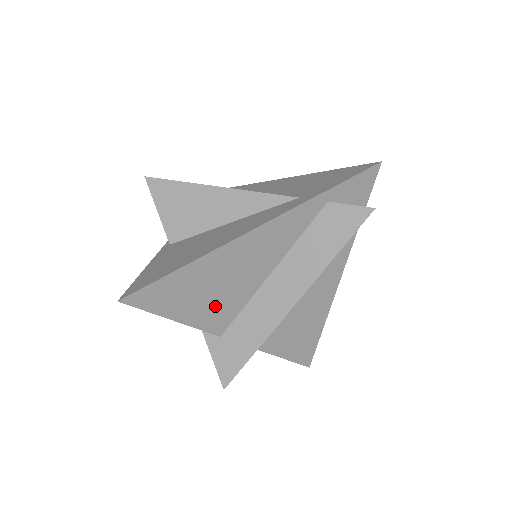
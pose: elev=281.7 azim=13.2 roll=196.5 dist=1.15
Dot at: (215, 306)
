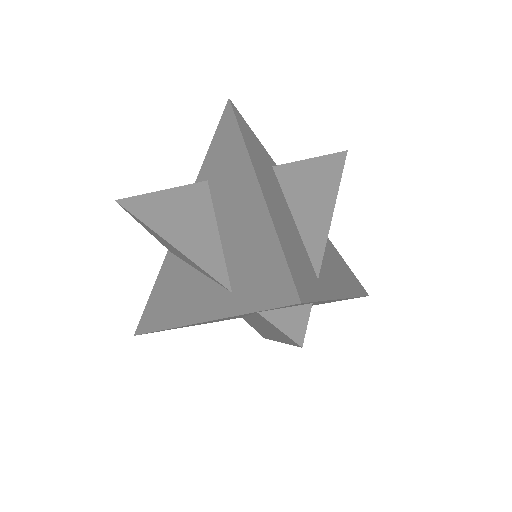
Dot at: (216, 321)
